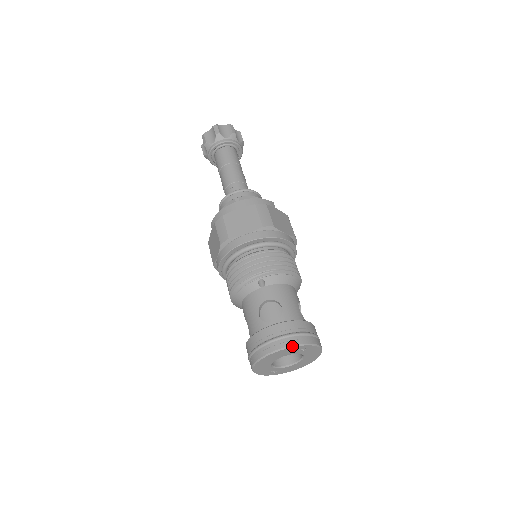
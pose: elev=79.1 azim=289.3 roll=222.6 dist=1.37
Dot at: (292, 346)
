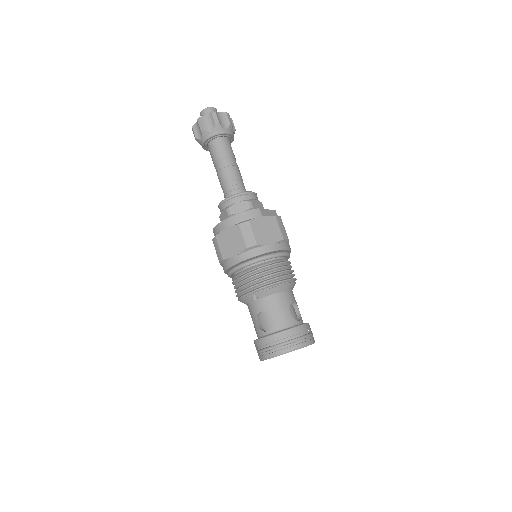
Dot at: occluded
